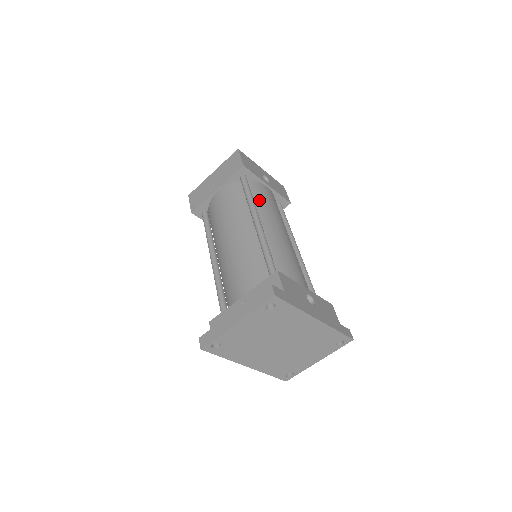
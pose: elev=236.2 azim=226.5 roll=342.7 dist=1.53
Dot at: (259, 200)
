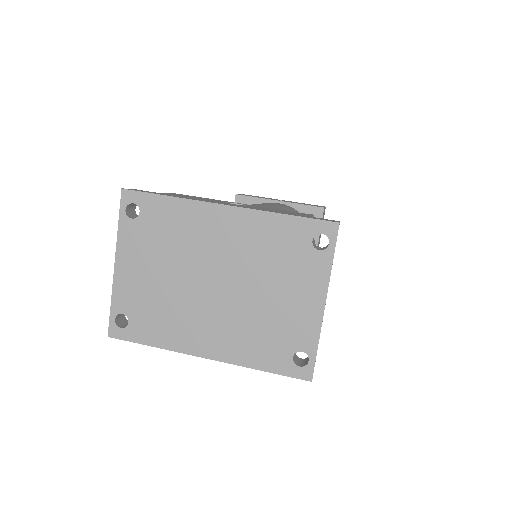
Dot at: occluded
